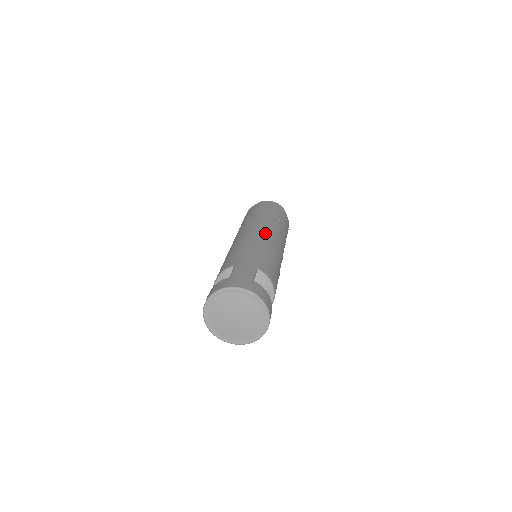
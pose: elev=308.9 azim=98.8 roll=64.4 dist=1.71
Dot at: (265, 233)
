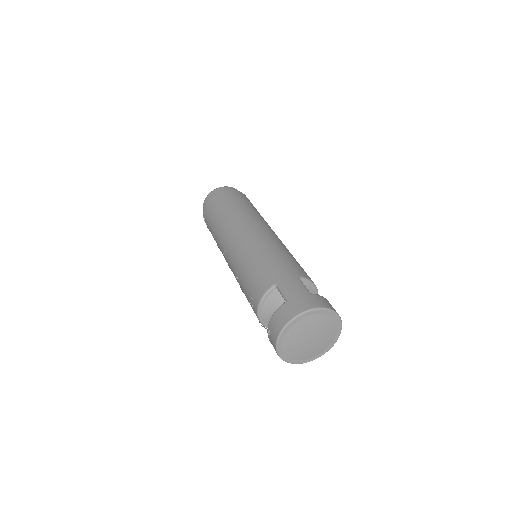
Dot at: (262, 230)
